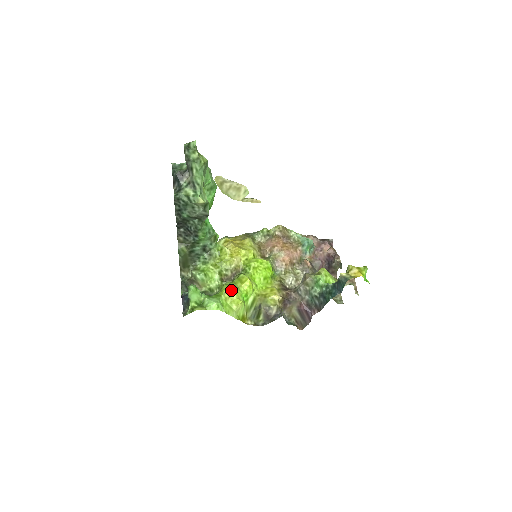
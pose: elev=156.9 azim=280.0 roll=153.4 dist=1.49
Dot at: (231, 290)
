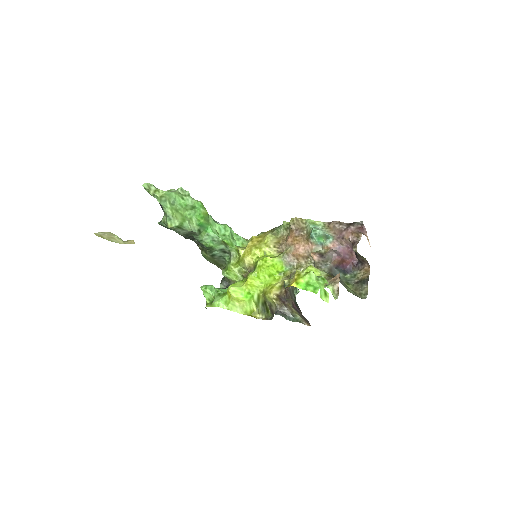
Dot at: (229, 290)
